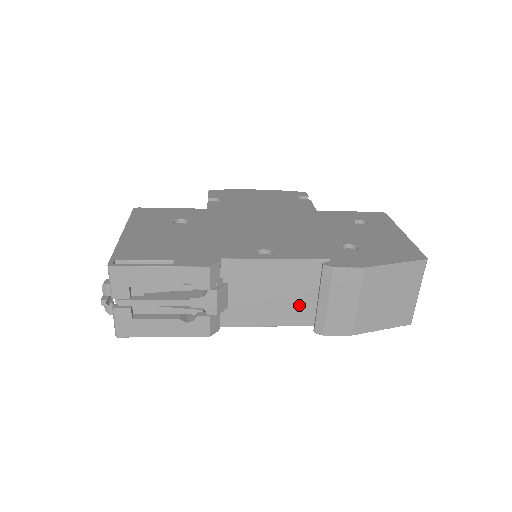
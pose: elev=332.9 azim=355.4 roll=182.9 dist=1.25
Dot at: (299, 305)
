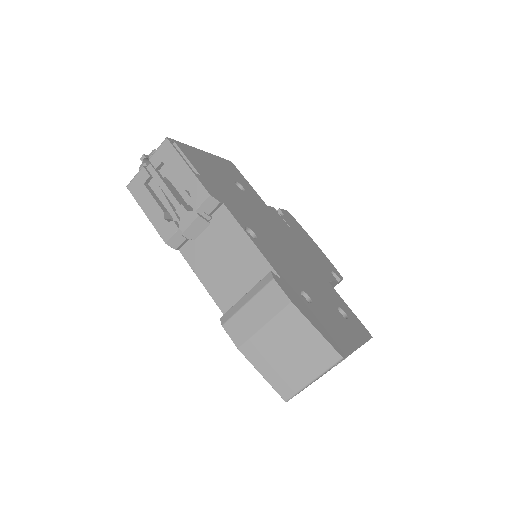
Dot at: (233, 290)
